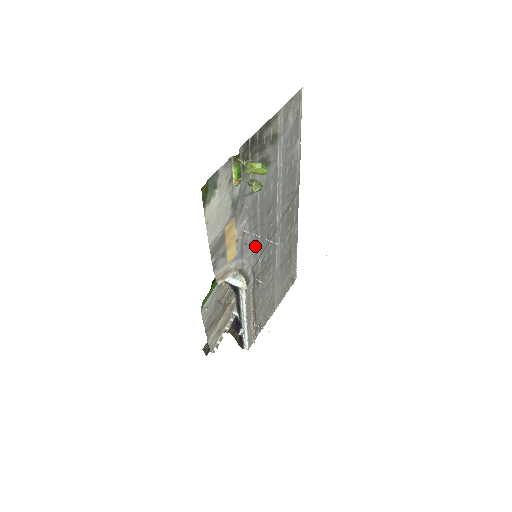
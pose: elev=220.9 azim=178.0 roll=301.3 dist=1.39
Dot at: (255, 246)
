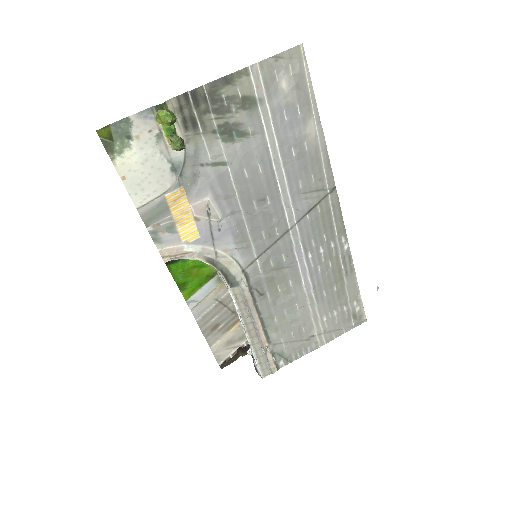
Dot at: (242, 239)
